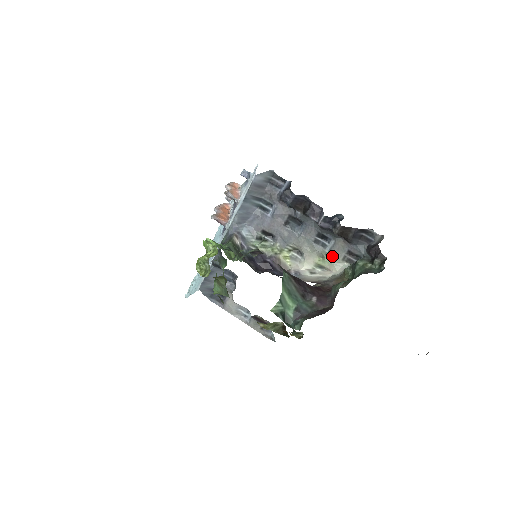
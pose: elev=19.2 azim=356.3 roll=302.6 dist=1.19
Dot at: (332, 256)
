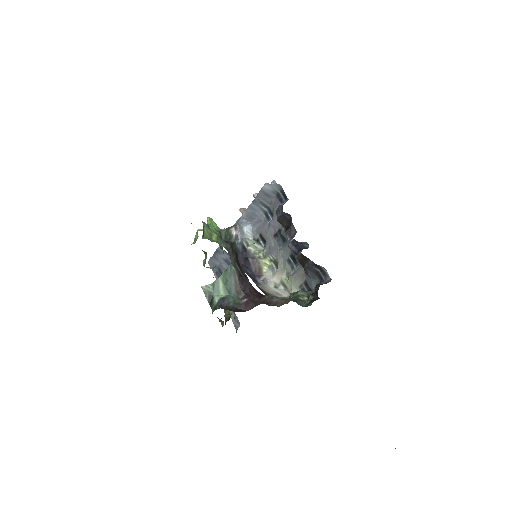
Dot at: (293, 279)
